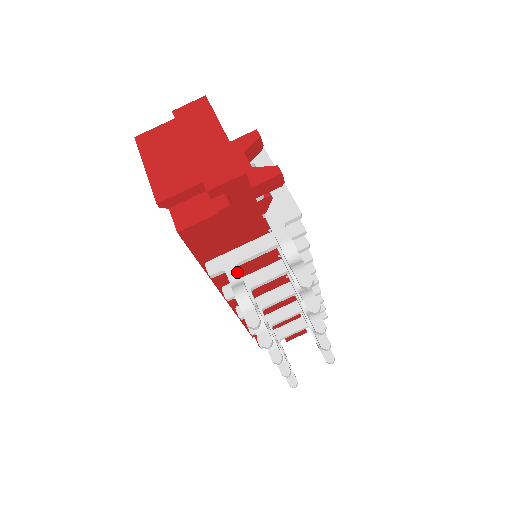
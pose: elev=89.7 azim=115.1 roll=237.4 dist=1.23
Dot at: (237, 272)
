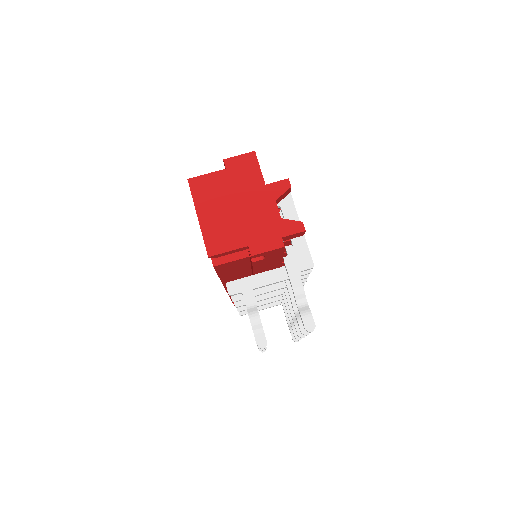
Dot at: (252, 297)
